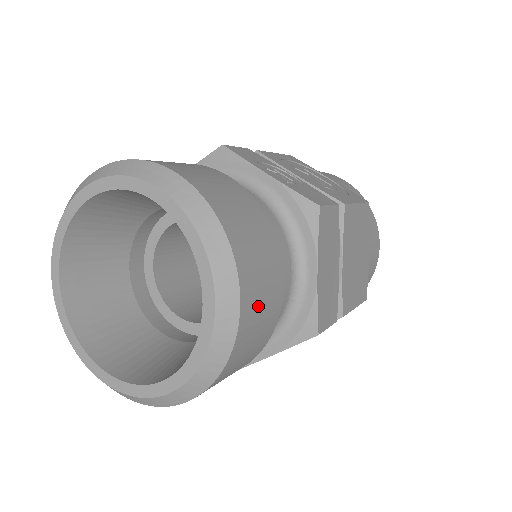
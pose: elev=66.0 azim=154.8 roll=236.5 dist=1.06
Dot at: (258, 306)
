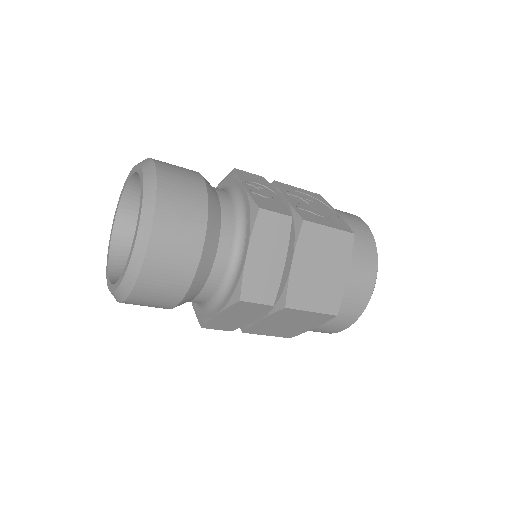
Dot at: (170, 246)
